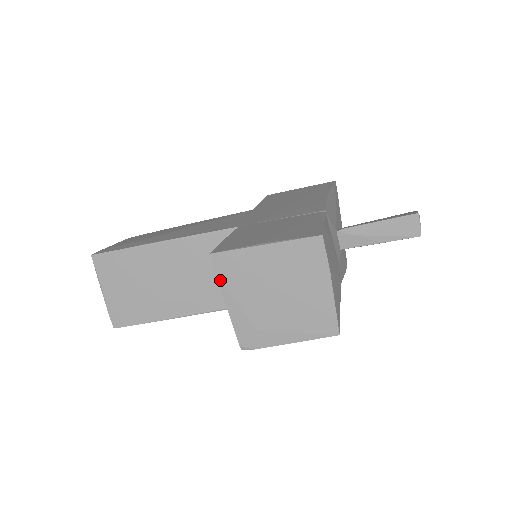
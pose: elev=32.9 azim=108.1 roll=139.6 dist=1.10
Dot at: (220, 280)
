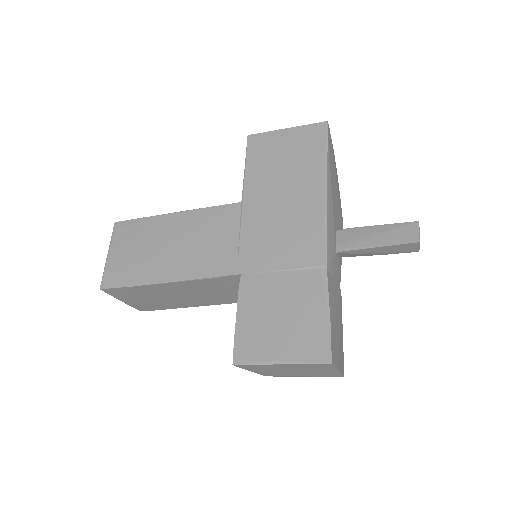
Dot at: occluded
